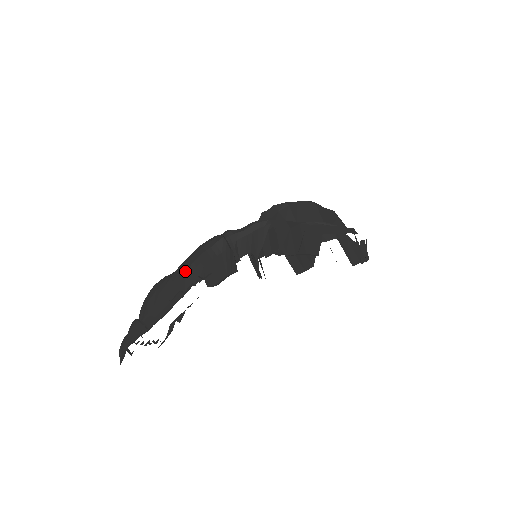
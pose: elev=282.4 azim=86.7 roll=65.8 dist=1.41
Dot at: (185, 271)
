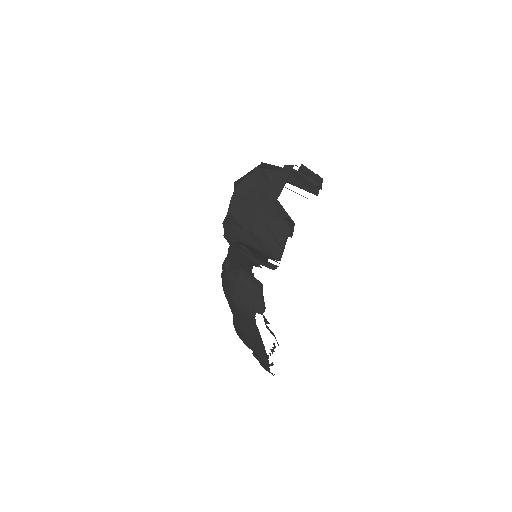
Dot at: (240, 316)
